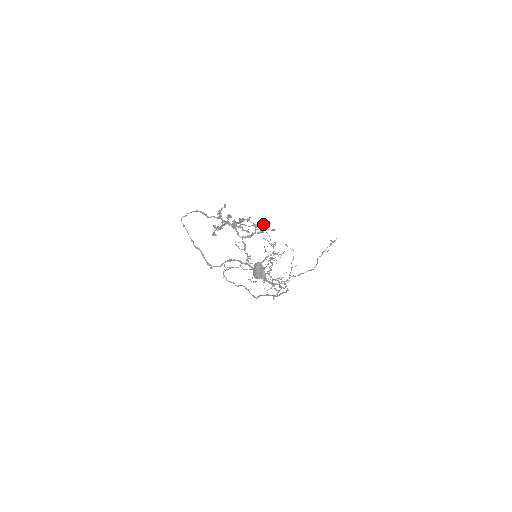
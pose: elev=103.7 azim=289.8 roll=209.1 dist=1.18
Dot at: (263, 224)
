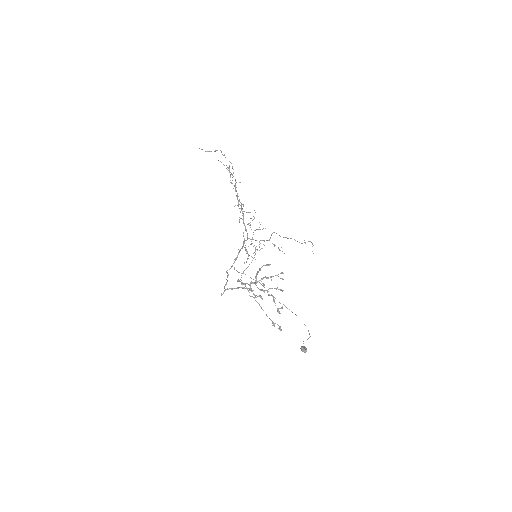
Dot at: occluded
